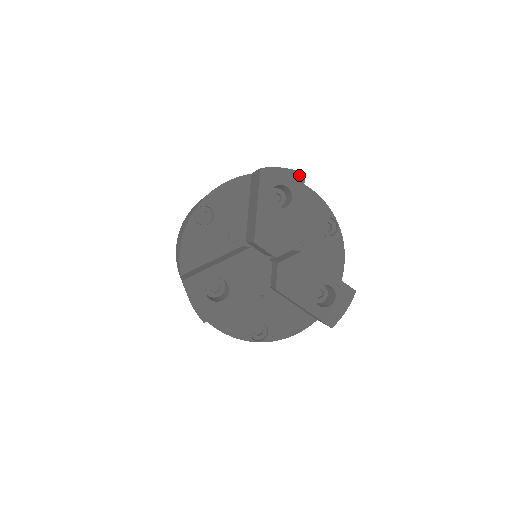
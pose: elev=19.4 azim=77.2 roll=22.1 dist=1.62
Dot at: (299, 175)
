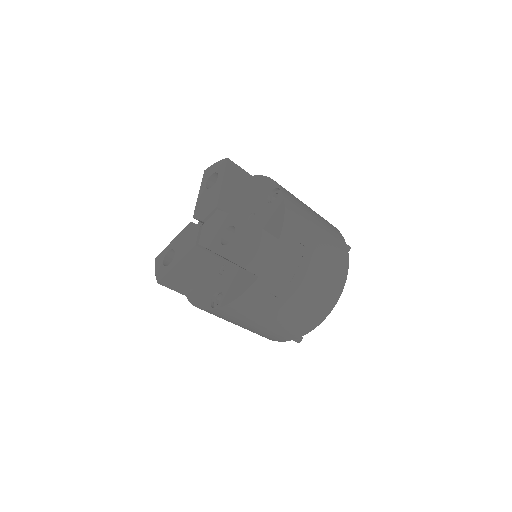
Dot at: (224, 161)
